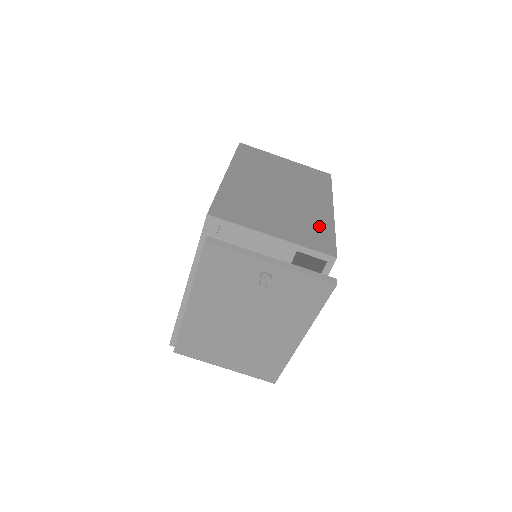
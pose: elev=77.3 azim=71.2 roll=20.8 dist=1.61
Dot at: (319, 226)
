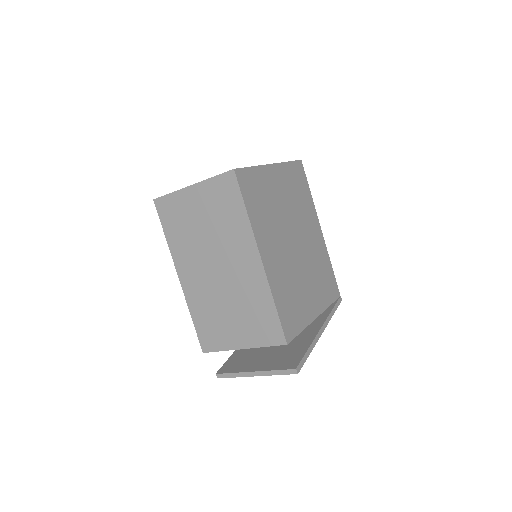
Dot at: (261, 306)
